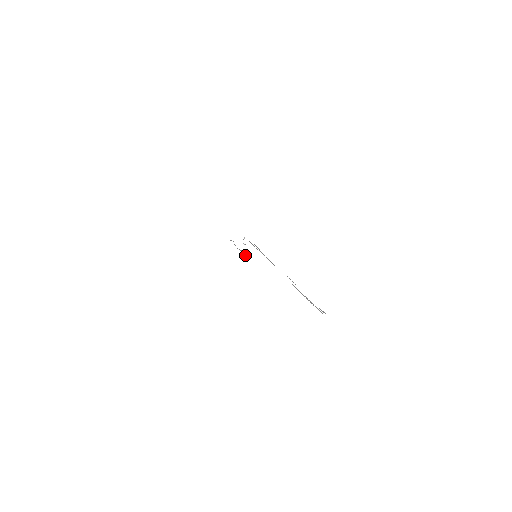
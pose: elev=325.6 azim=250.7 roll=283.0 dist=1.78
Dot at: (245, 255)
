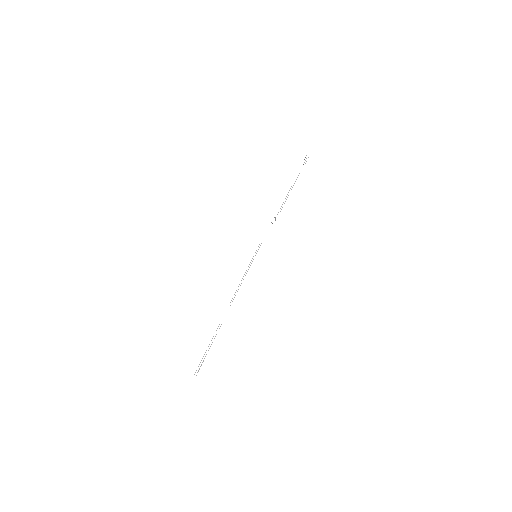
Dot at: occluded
